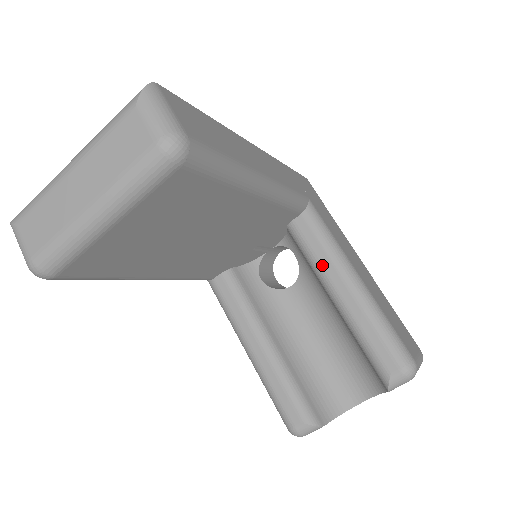
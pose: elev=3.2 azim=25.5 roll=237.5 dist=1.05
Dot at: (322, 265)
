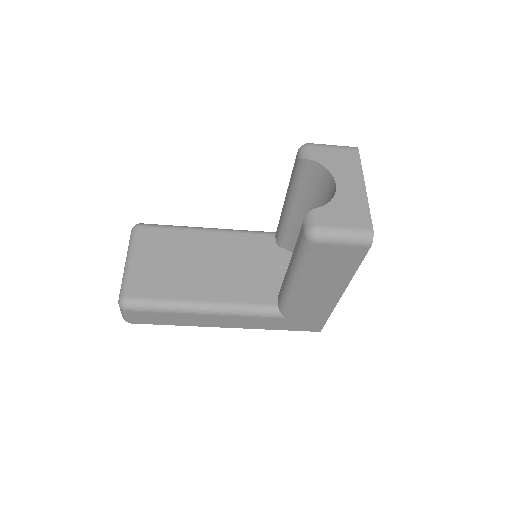
Dot at: (281, 218)
